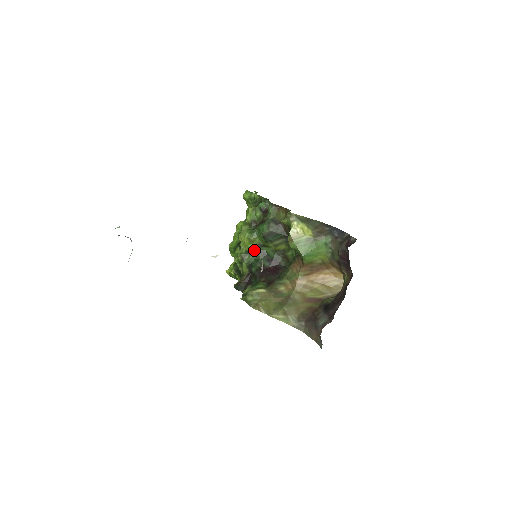
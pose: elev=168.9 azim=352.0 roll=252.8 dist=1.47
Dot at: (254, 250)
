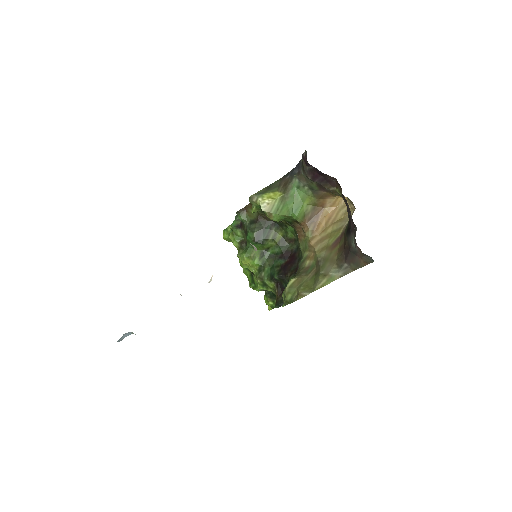
Dot at: (262, 262)
